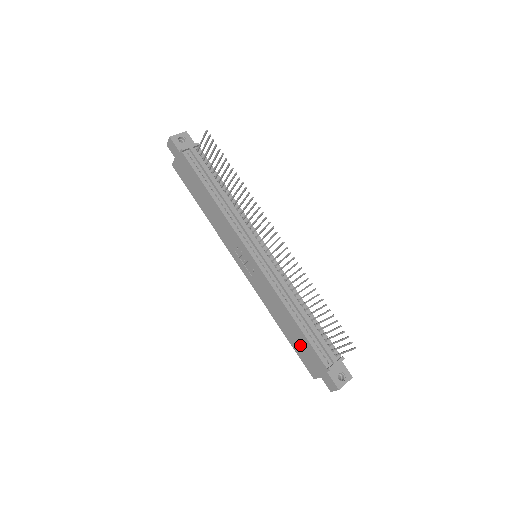
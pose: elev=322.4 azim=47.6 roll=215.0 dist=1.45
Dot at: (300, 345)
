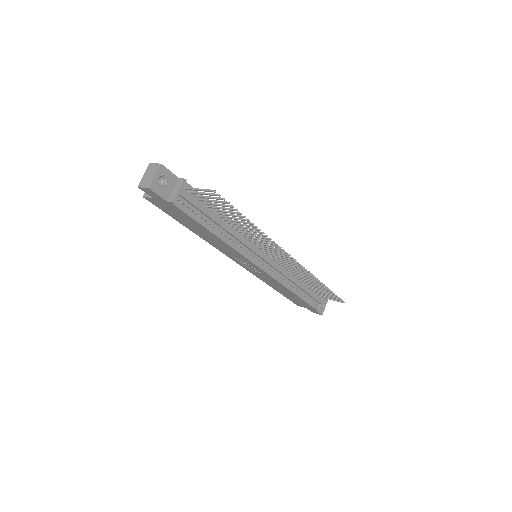
Dot at: occluded
